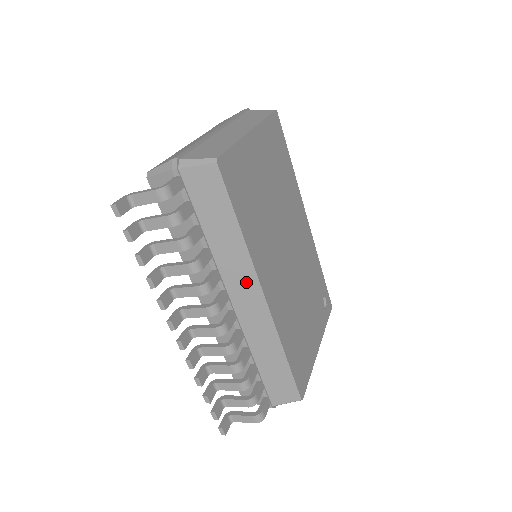
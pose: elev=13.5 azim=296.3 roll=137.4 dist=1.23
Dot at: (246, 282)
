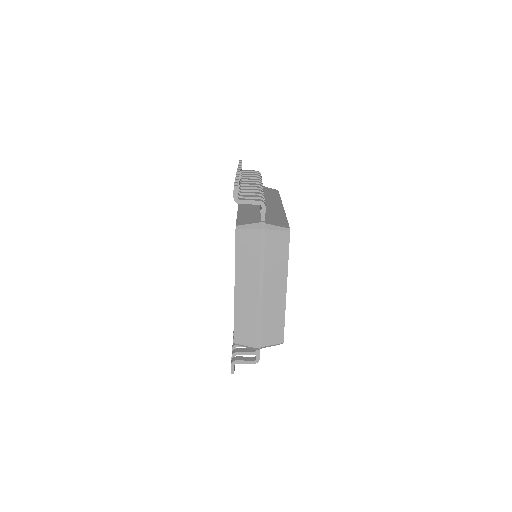
Dot at: (275, 202)
